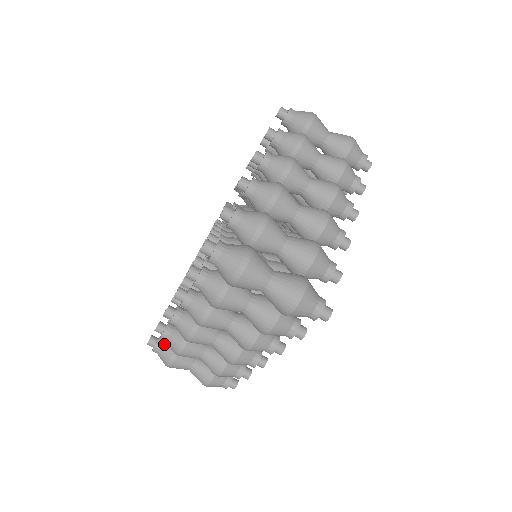
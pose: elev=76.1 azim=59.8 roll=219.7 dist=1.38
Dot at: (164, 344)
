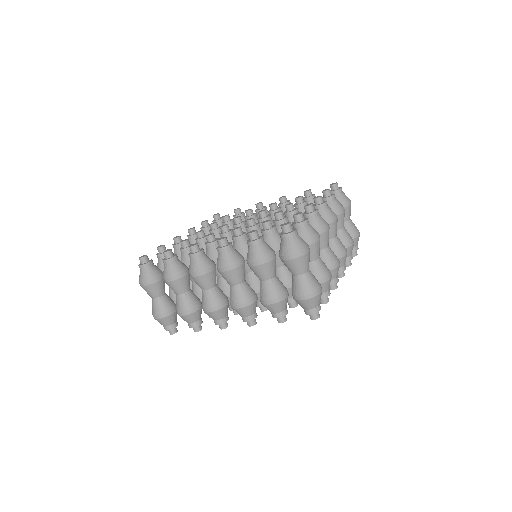
Dot at: (153, 267)
